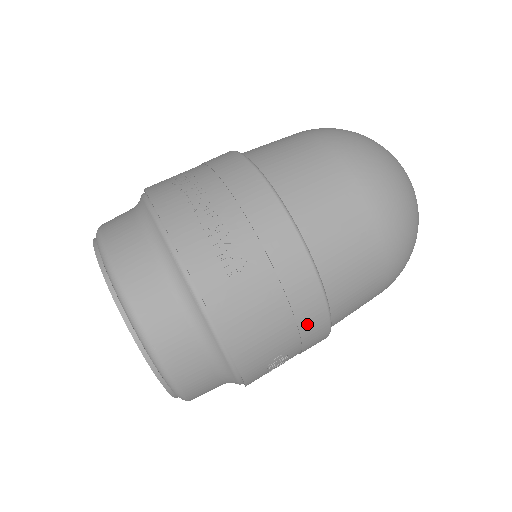
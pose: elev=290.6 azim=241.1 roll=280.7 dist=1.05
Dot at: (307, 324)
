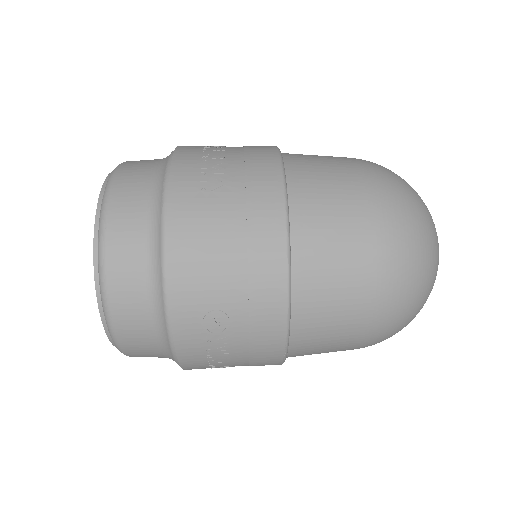
Dot at: (259, 280)
